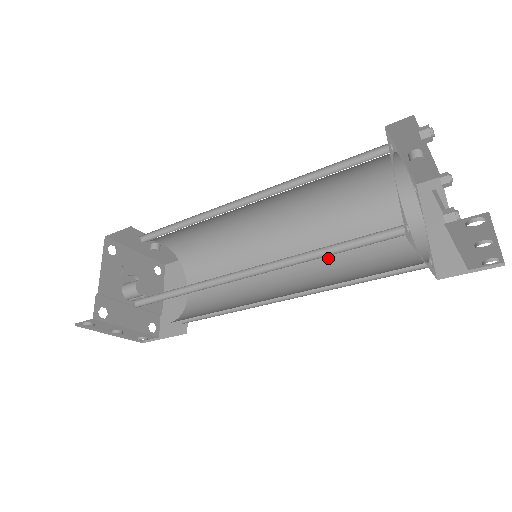
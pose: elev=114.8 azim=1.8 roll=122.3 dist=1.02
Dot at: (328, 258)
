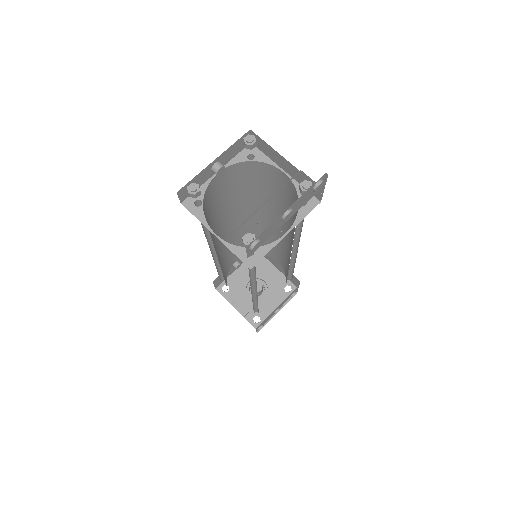
Dot at: occluded
